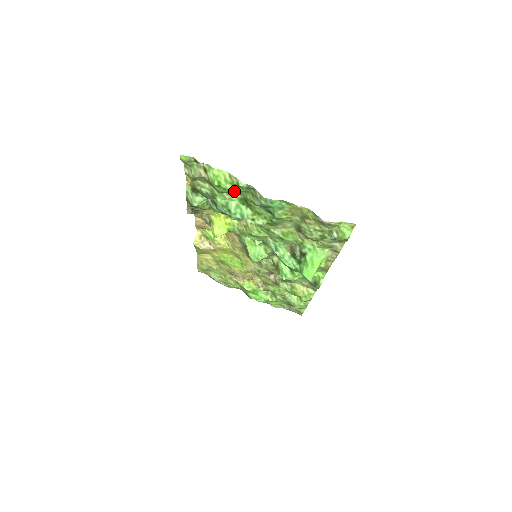
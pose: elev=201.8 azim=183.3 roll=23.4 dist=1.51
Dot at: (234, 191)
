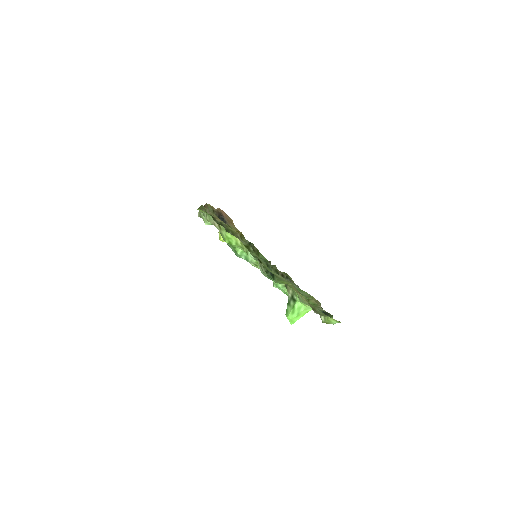
Dot at: (244, 245)
